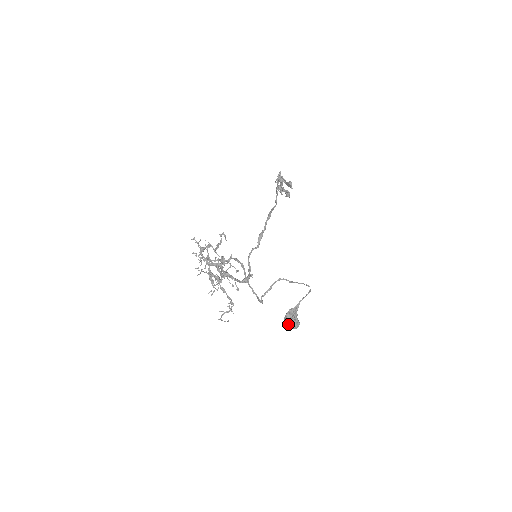
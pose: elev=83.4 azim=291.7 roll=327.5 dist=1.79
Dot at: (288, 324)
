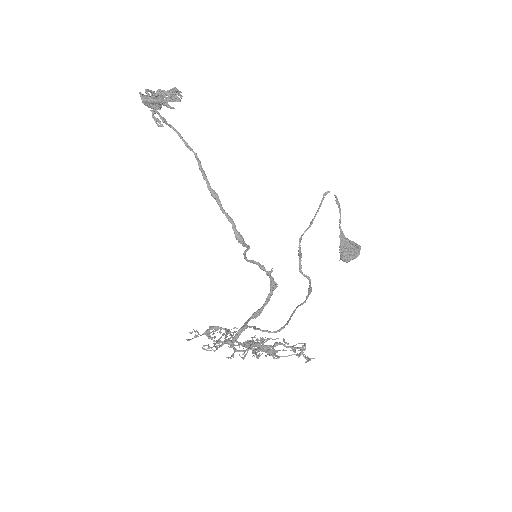
Dot at: occluded
